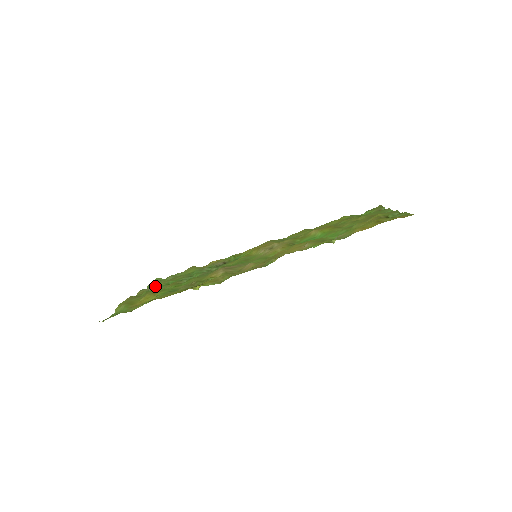
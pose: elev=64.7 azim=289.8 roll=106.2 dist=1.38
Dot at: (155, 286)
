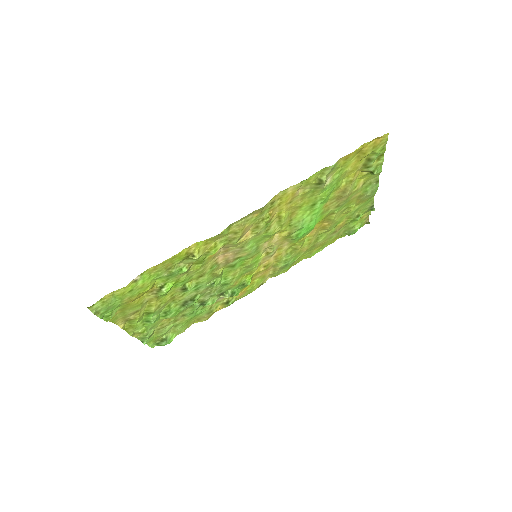
Dot at: (153, 324)
